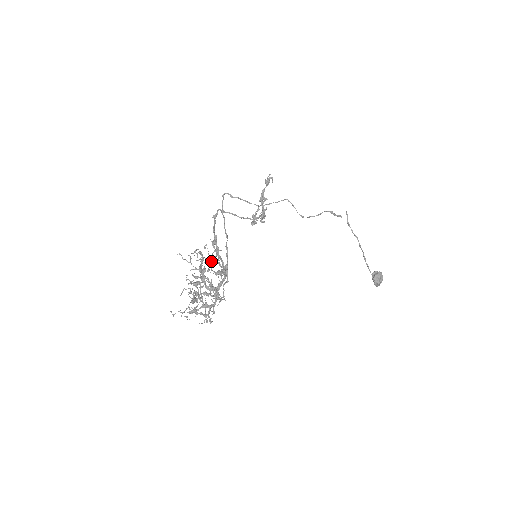
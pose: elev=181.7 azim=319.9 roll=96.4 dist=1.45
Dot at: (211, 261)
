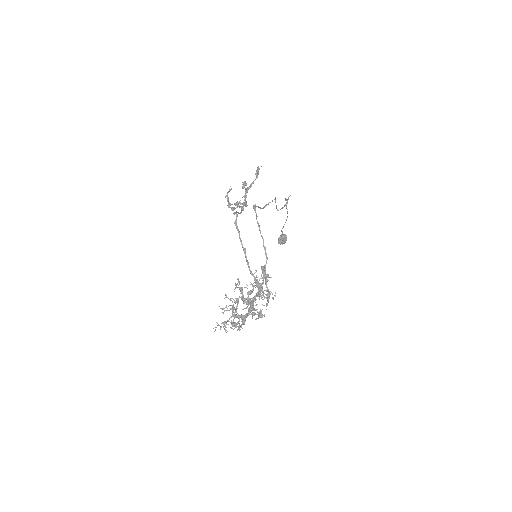
Dot at: occluded
